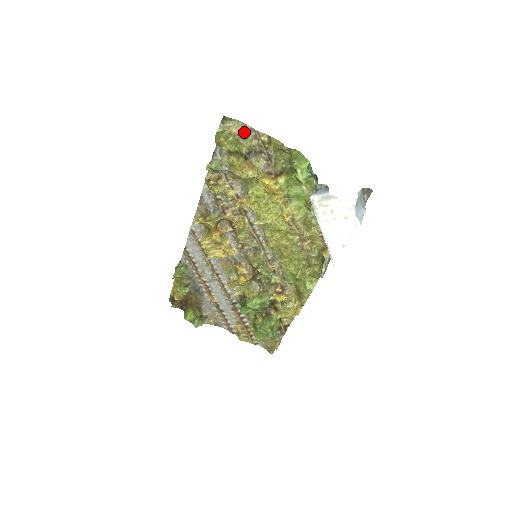
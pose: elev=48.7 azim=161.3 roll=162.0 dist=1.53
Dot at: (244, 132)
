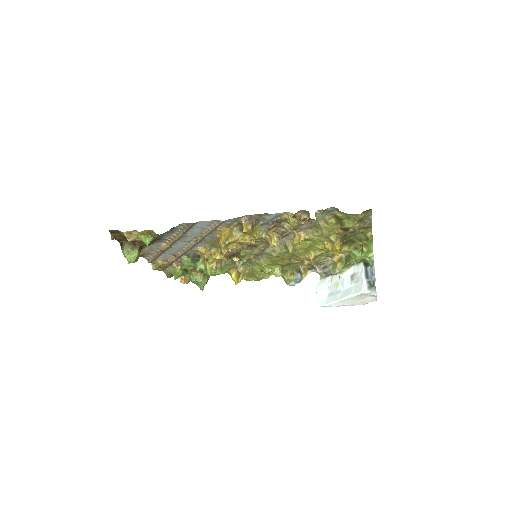
Dot at: (364, 218)
